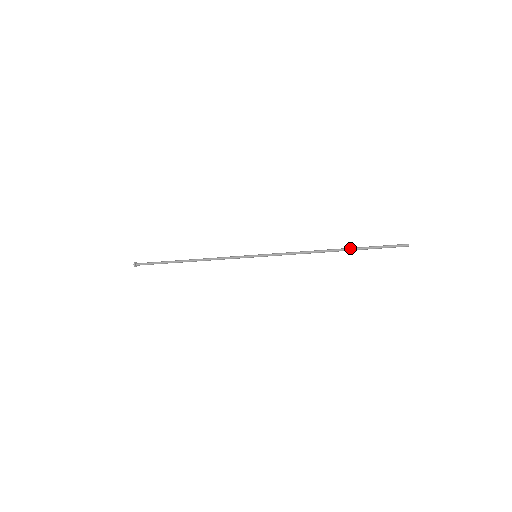
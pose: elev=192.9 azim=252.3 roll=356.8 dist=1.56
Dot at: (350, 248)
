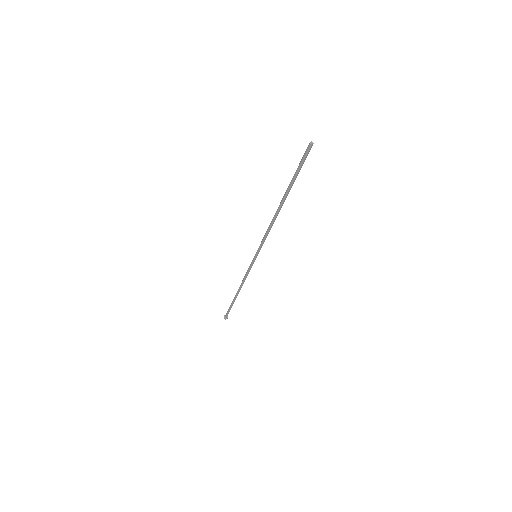
Dot at: (285, 192)
